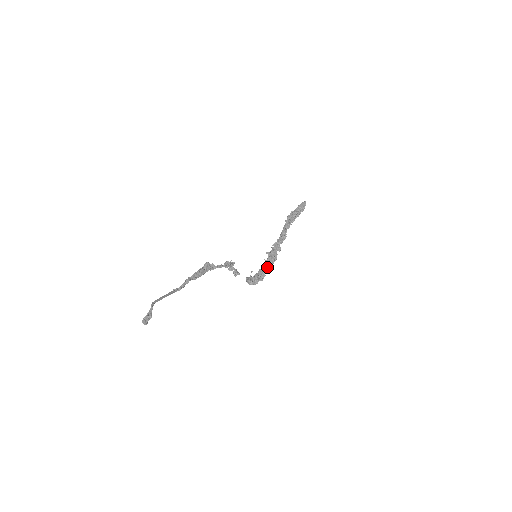
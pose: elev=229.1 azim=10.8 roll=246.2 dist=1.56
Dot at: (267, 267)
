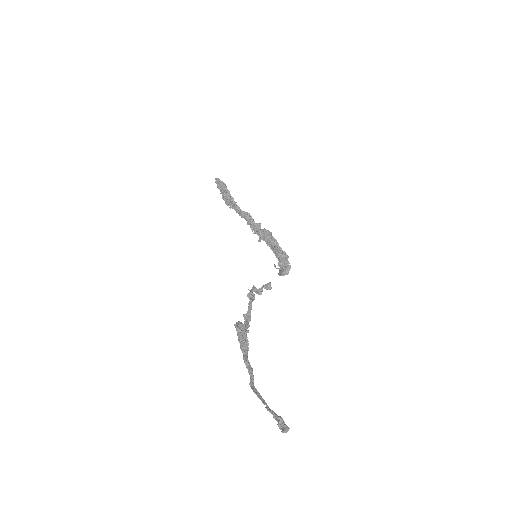
Dot at: (275, 246)
